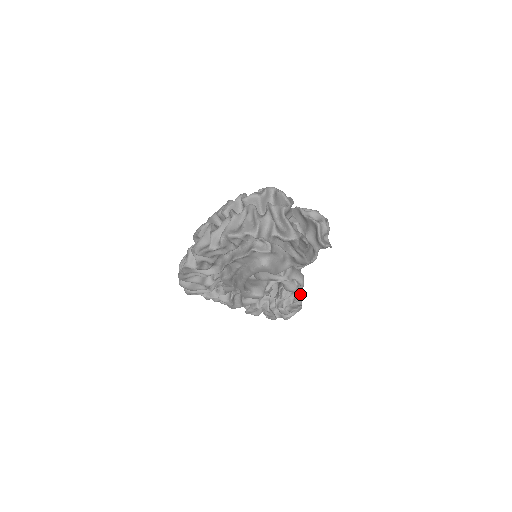
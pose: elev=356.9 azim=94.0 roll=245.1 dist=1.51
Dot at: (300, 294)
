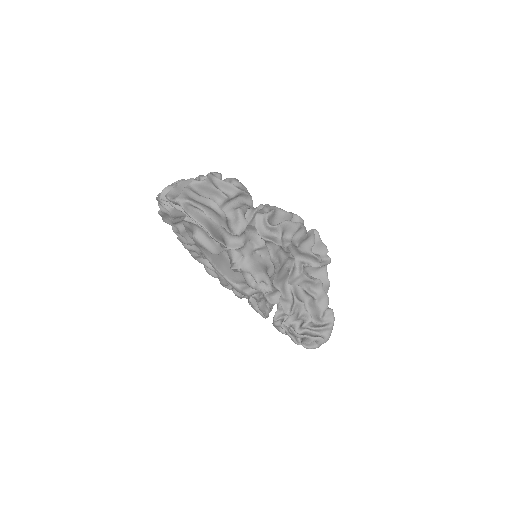
Dot at: (325, 325)
